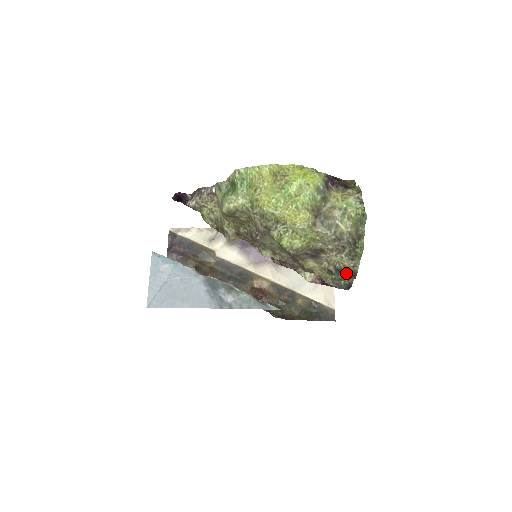
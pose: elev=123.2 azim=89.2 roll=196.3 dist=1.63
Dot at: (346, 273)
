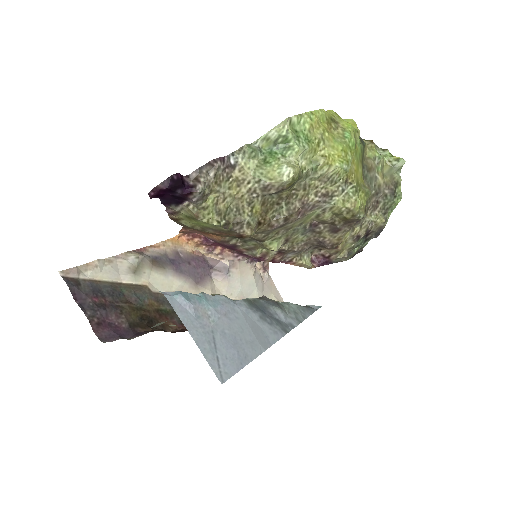
Dot at: (369, 234)
